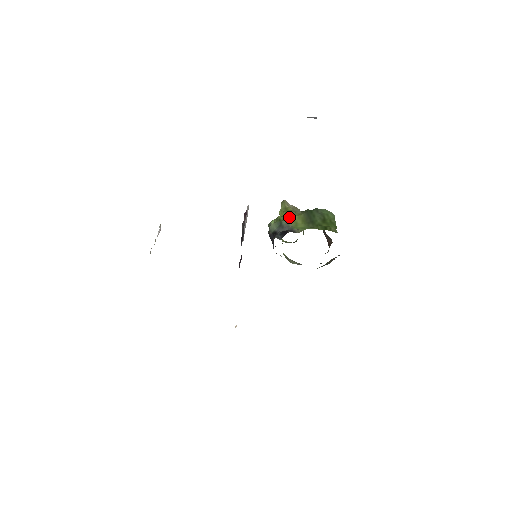
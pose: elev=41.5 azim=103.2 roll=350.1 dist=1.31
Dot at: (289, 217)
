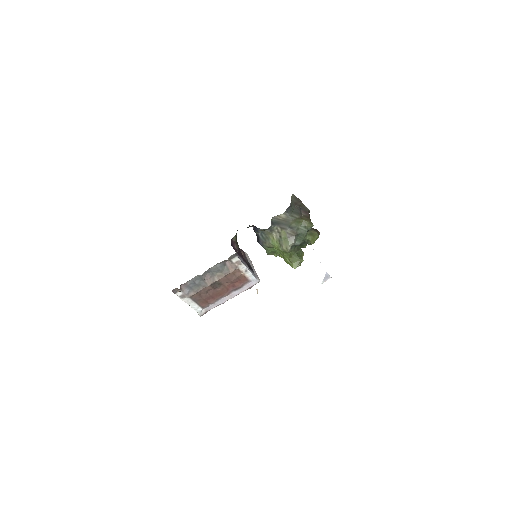
Dot at: occluded
